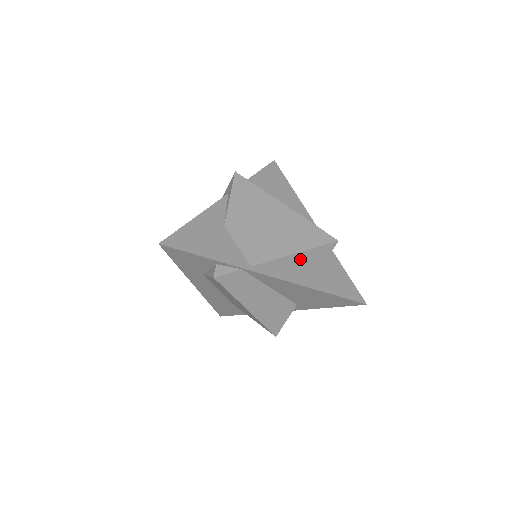
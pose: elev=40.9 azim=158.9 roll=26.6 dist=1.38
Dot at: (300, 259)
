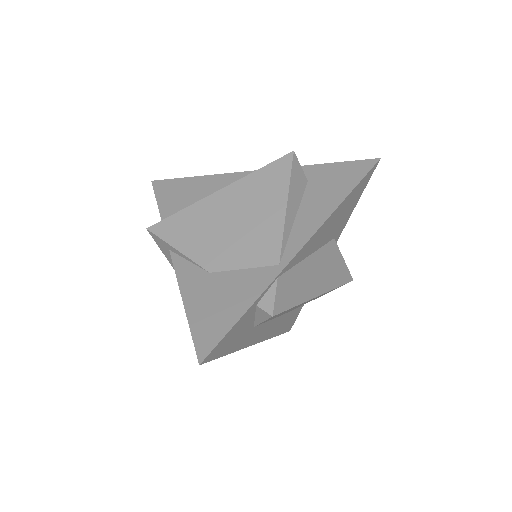
Dot at: (294, 205)
